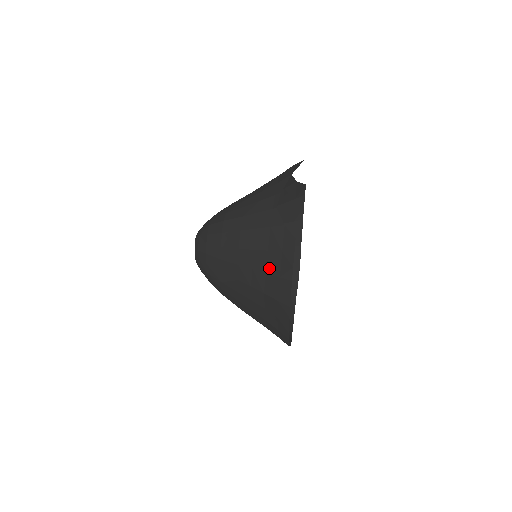
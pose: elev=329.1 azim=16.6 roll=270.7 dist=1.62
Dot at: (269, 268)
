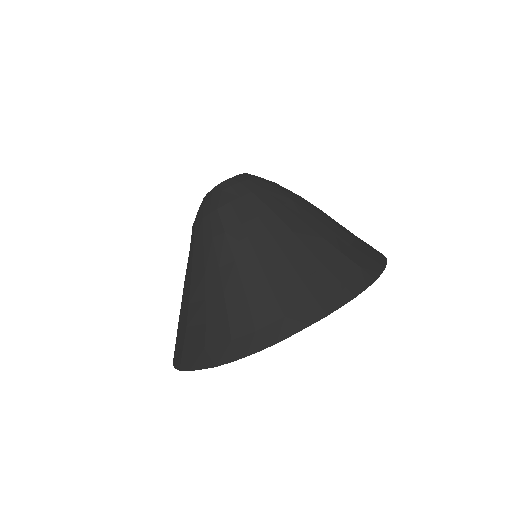
Dot at: (356, 245)
